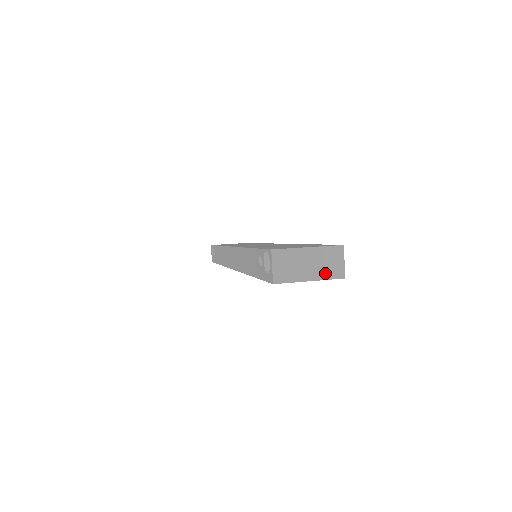
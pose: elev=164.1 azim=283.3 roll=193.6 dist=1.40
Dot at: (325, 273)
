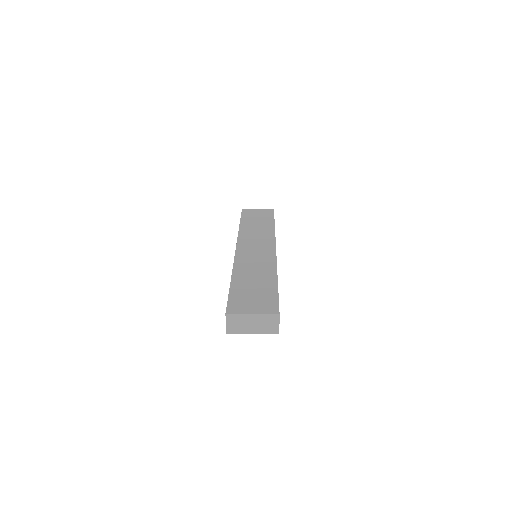
Dot at: (264, 330)
